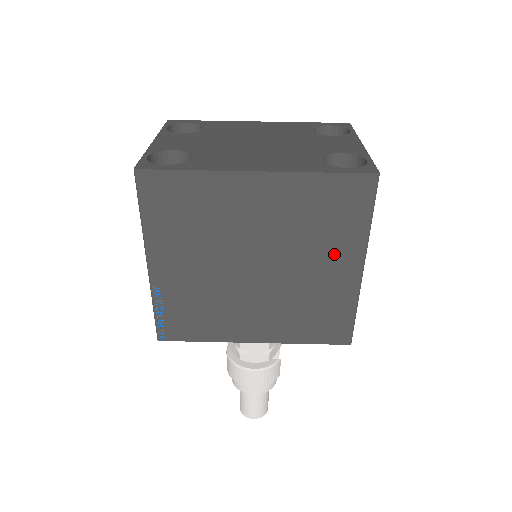
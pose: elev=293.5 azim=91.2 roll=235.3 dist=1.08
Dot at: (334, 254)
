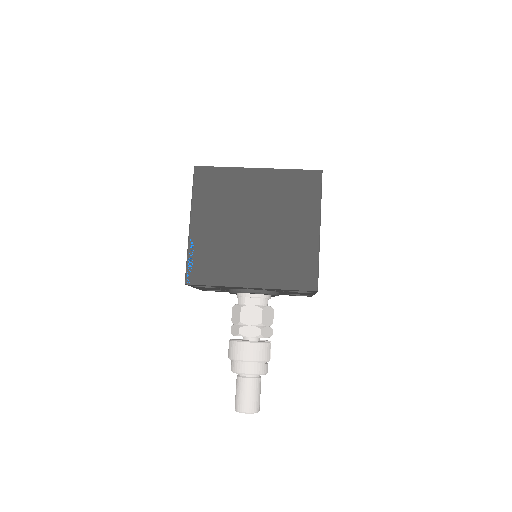
Dot at: (301, 219)
